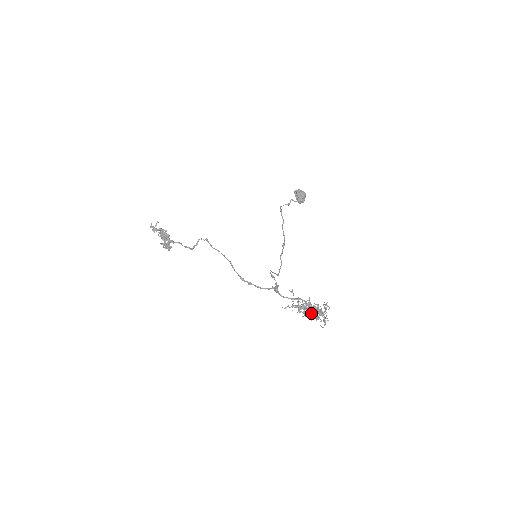
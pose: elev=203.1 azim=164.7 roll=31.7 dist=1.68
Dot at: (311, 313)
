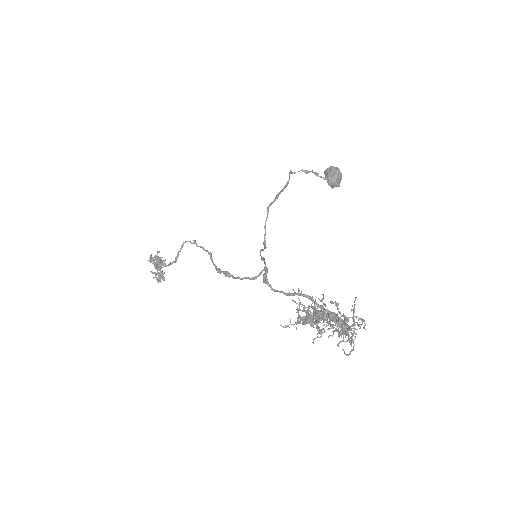
Dot at: (322, 318)
